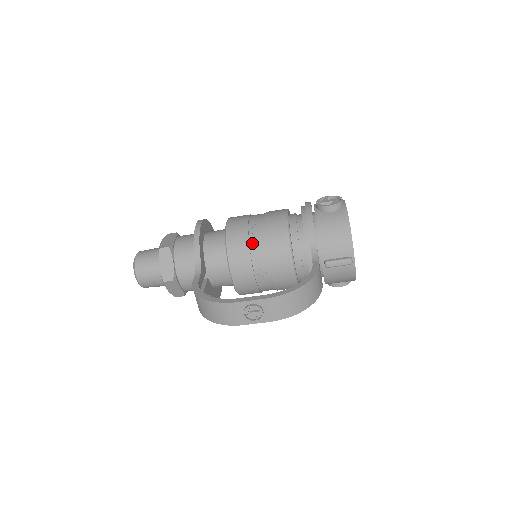
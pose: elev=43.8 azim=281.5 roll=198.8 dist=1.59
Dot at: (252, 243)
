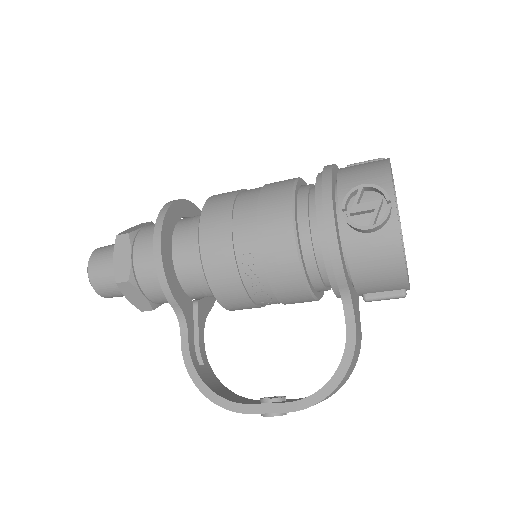
Dot at: (248, 285)
